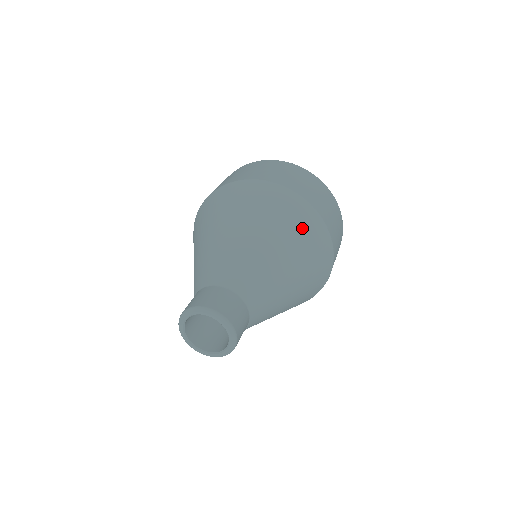
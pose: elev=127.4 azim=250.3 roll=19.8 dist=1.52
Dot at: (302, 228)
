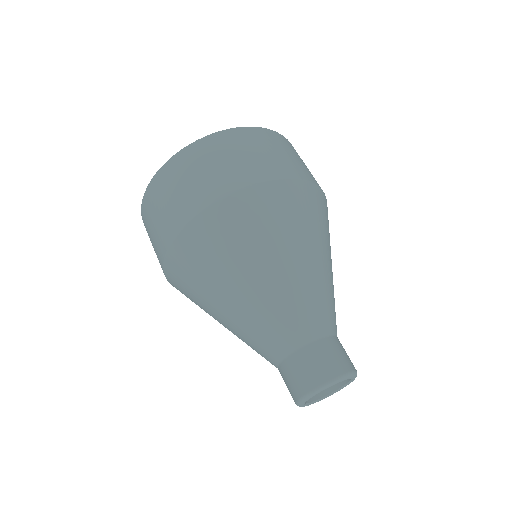
Dot at: (316, 214)
